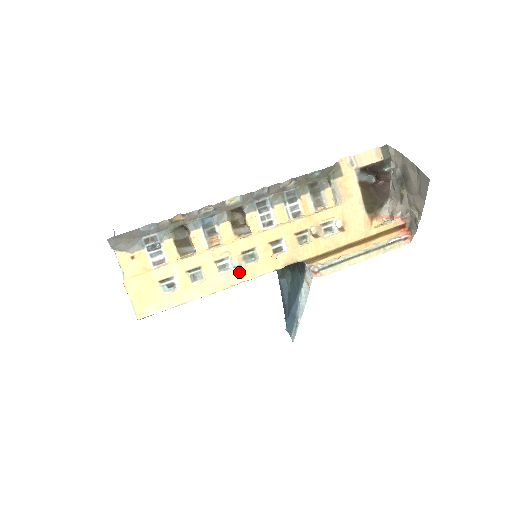
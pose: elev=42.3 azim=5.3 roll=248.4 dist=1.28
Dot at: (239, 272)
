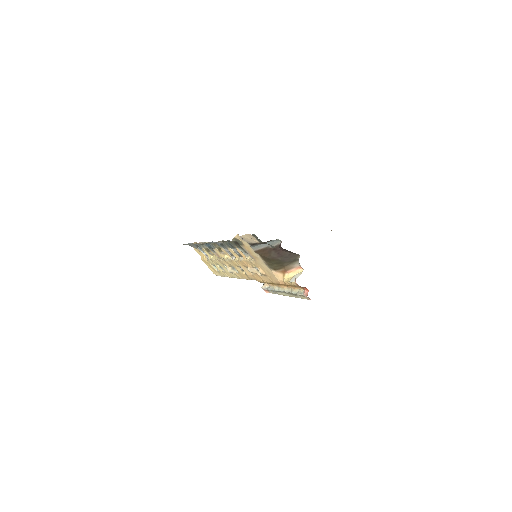
Dot at: (235, 274)
